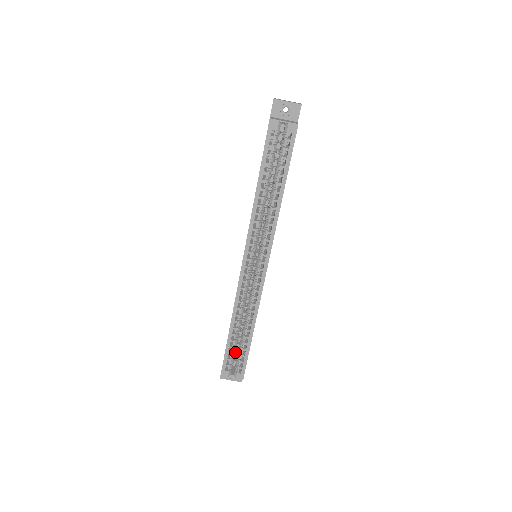
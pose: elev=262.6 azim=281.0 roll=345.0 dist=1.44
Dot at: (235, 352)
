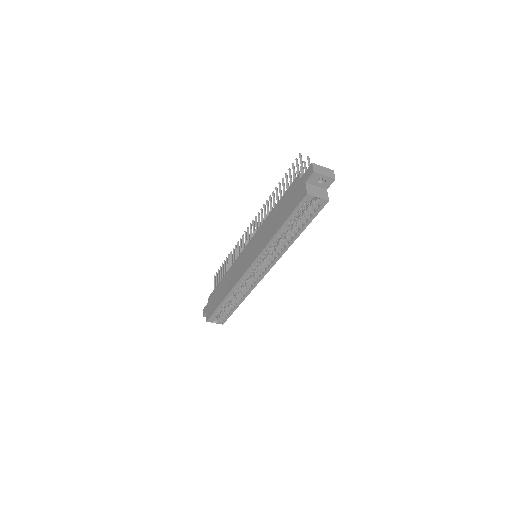
Dot at: occluded
